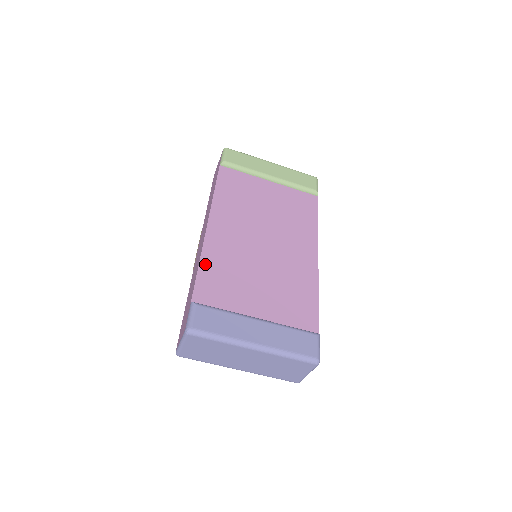
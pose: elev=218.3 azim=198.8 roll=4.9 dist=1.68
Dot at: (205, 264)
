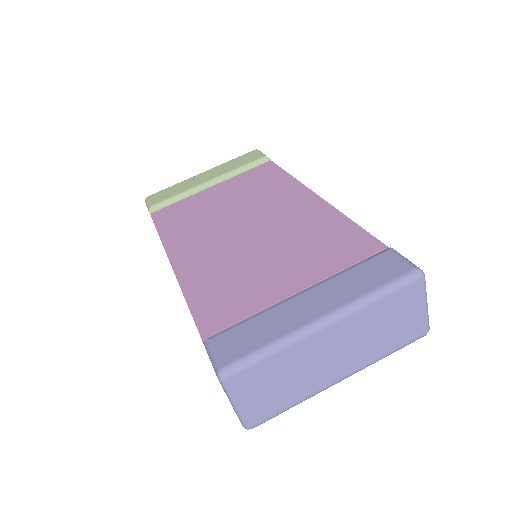
Dot at: (193, 296)
